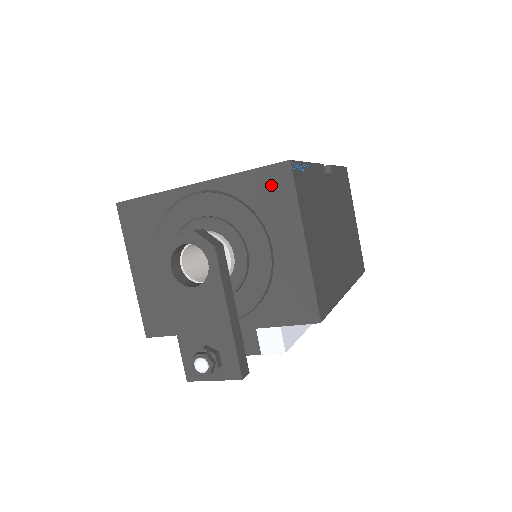
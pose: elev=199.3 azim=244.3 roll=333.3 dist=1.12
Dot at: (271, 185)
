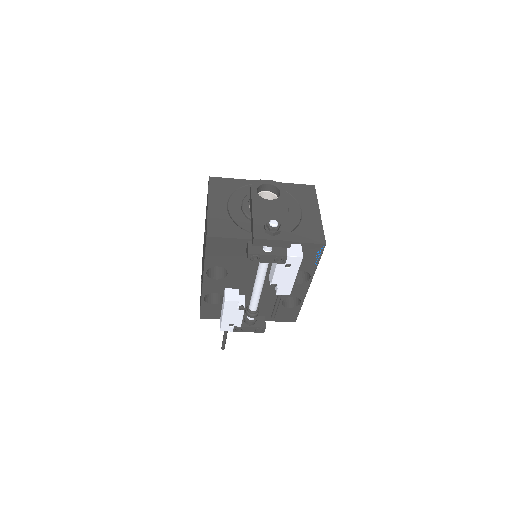
Dot at: (304, 191)
